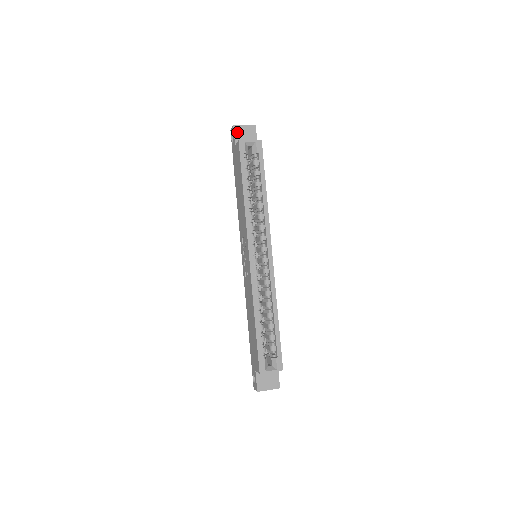
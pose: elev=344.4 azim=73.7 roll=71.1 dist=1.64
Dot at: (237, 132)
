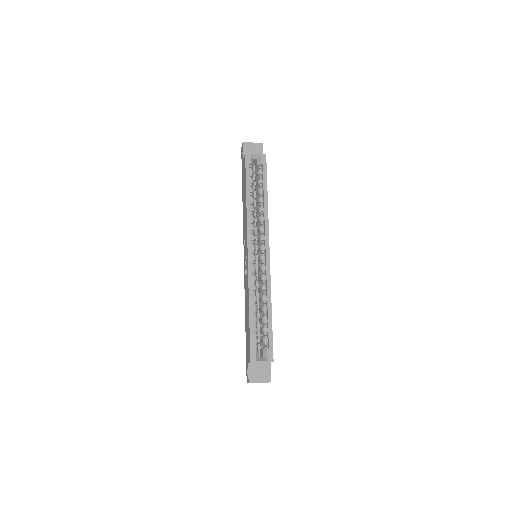
Dot at: (246, 148)
